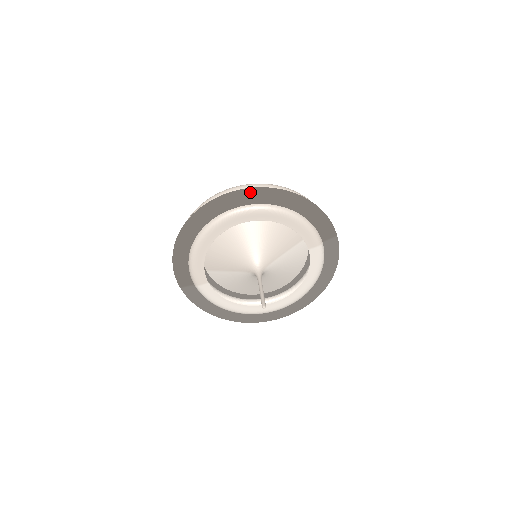
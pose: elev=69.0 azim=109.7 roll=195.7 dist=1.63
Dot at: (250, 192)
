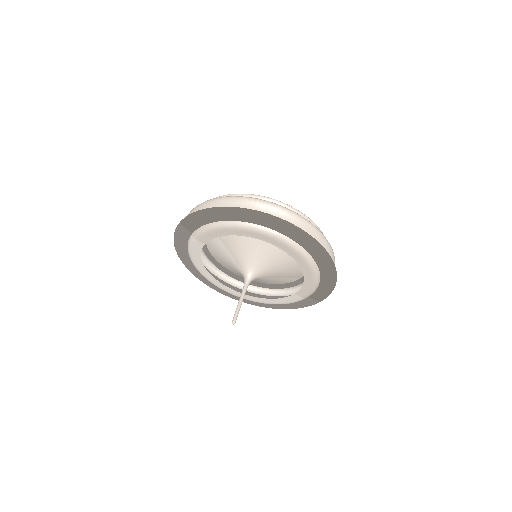
Dot at: (314, 242)
